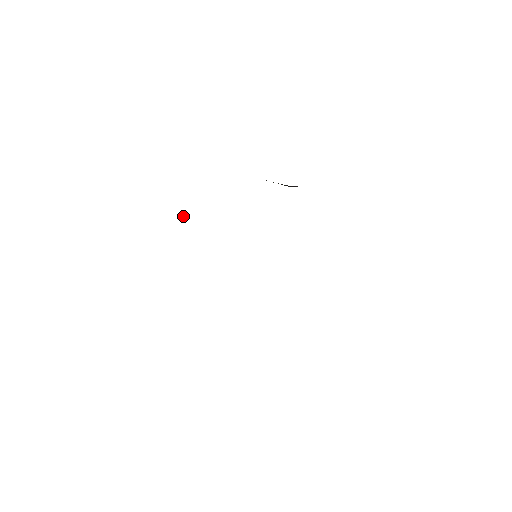
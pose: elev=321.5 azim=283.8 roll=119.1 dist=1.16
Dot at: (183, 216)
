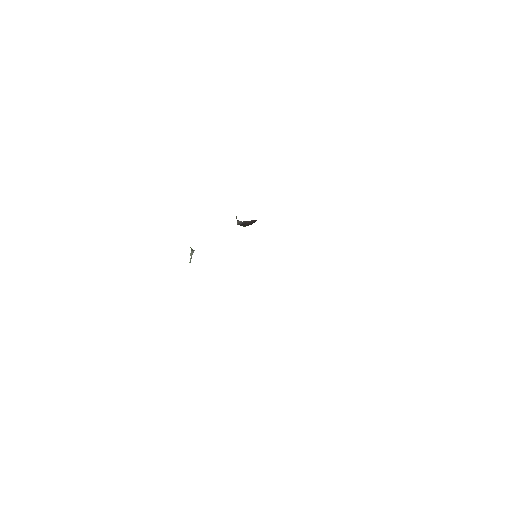
Dot at: occluded
